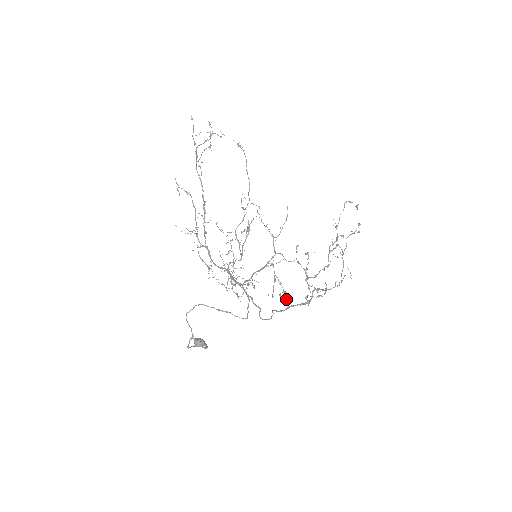
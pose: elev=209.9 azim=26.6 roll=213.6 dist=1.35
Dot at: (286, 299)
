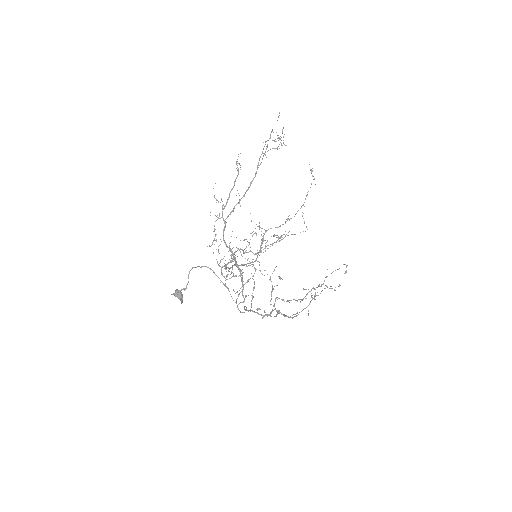
Dot at: occluded
